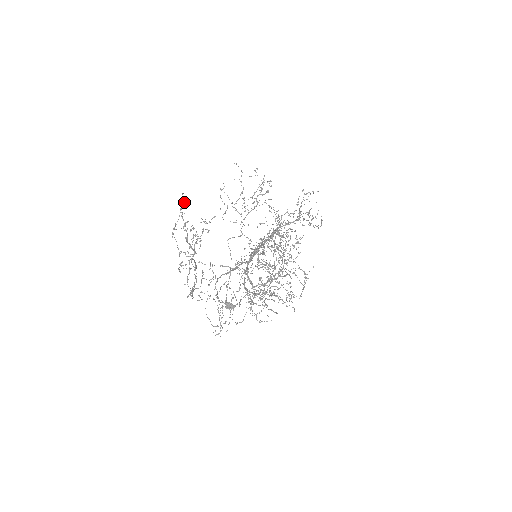
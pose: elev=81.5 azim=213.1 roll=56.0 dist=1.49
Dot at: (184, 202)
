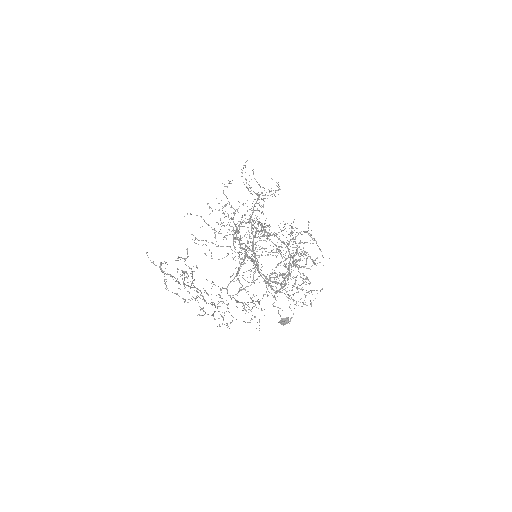
Dot at: (161, 263)
